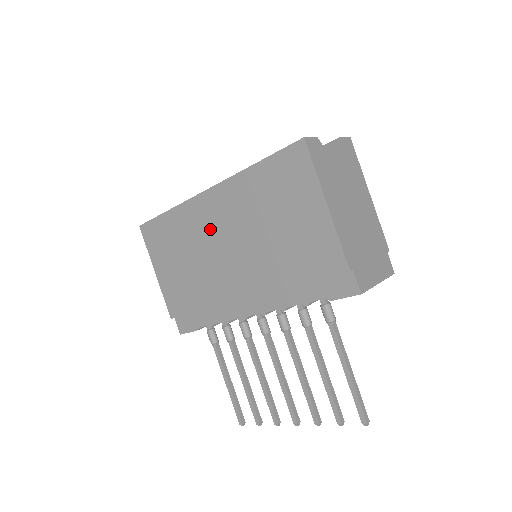
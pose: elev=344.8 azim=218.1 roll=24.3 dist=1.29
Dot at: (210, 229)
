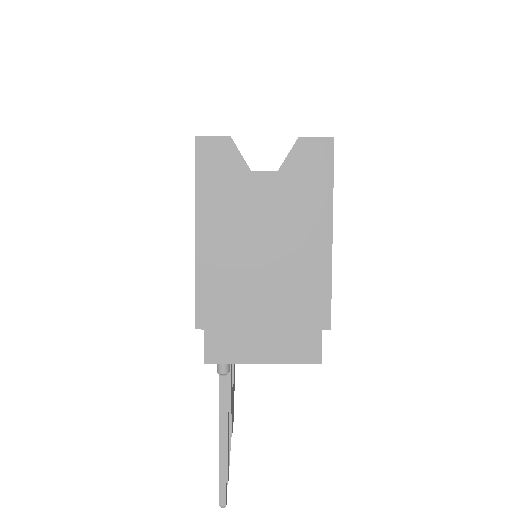
Dot at: occluded
